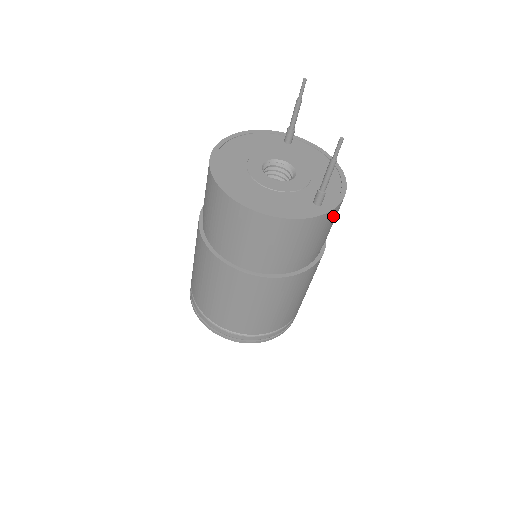
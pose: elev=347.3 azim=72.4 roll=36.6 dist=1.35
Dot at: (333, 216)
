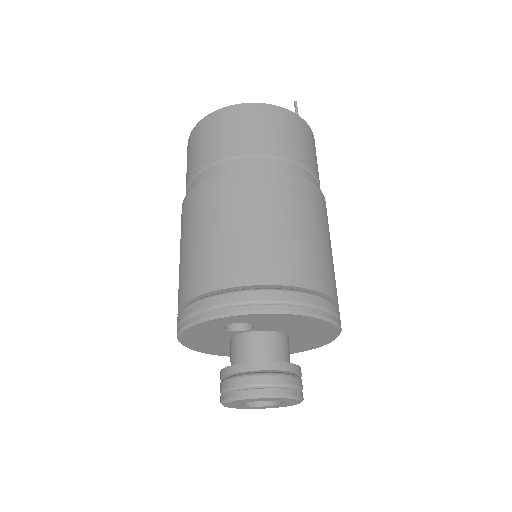
Dot at: occluded
